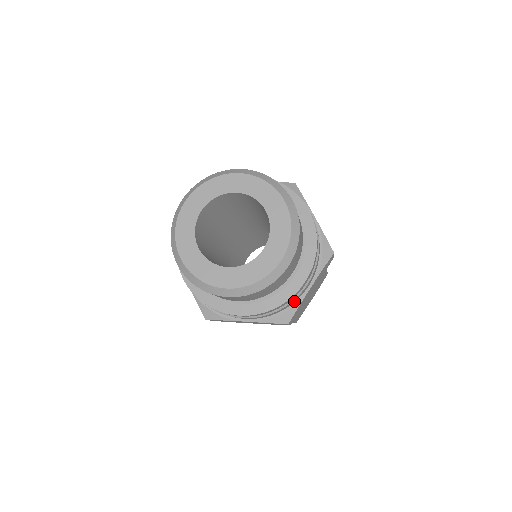
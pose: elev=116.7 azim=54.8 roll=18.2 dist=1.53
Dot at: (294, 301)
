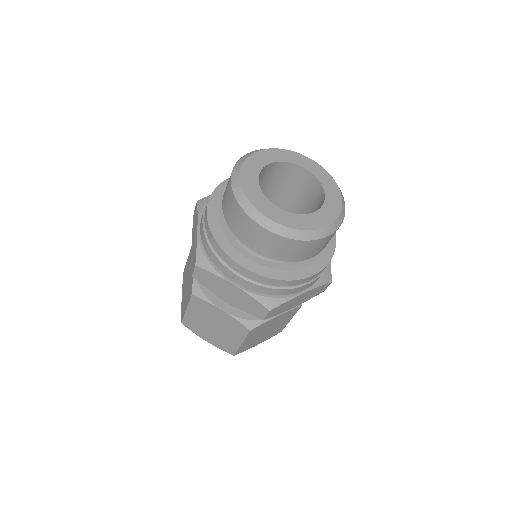
Dot at: (287, 293)
